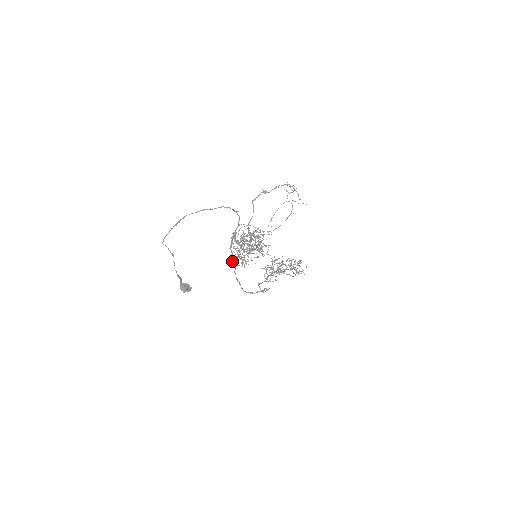
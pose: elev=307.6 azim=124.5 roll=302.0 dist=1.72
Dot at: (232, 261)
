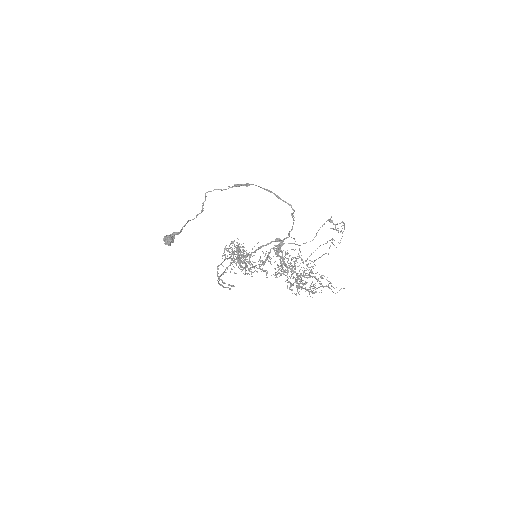
Dot at: (245, 256)
